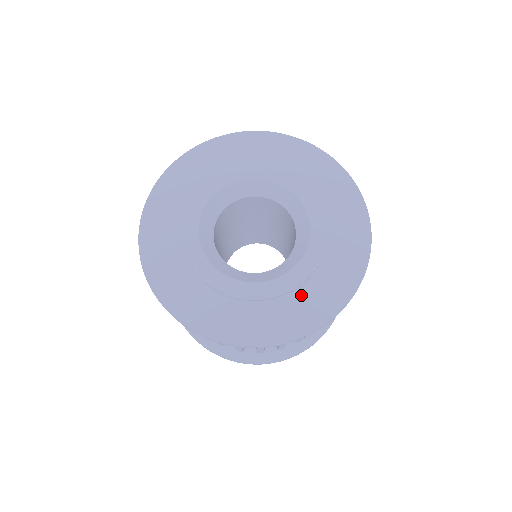
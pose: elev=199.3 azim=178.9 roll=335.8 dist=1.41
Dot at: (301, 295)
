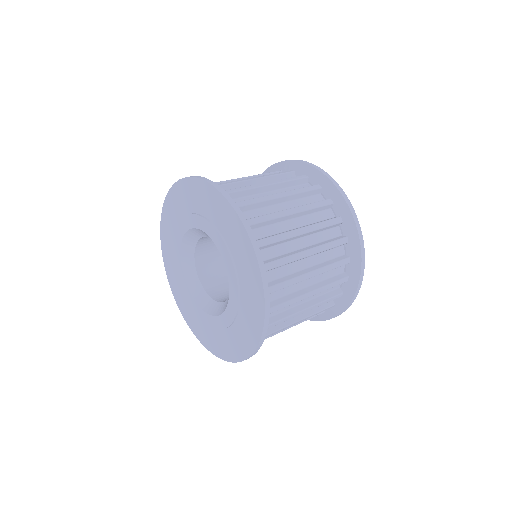
Dot at: (242, 317)
